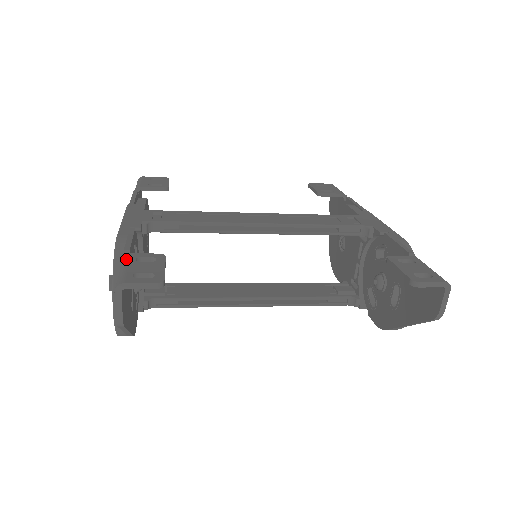
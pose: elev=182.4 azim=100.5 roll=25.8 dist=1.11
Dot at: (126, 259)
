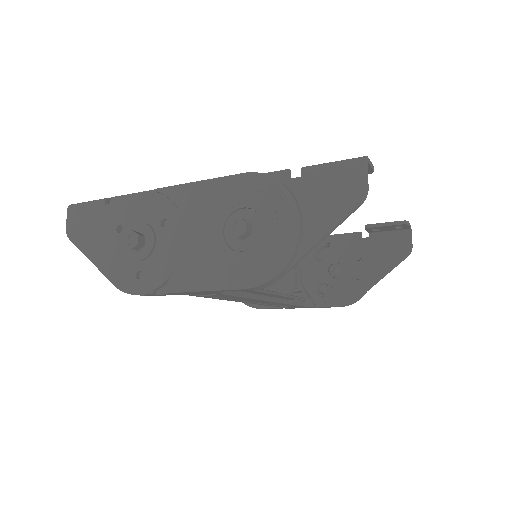
Dot at: occluded
